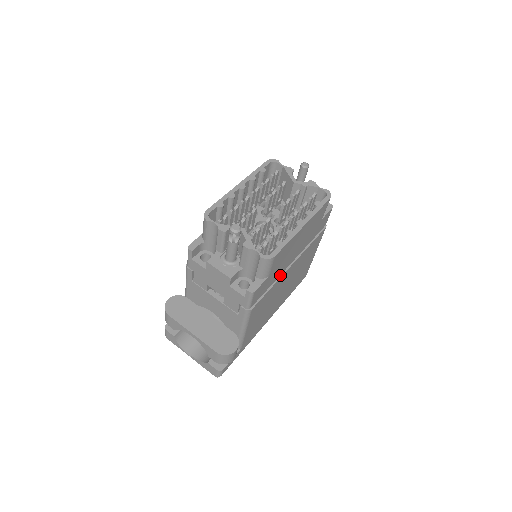
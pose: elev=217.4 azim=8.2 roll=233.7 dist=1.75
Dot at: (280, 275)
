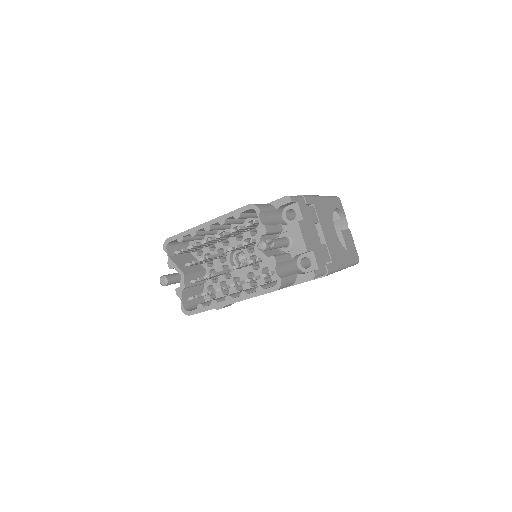
Dot at: occluded
